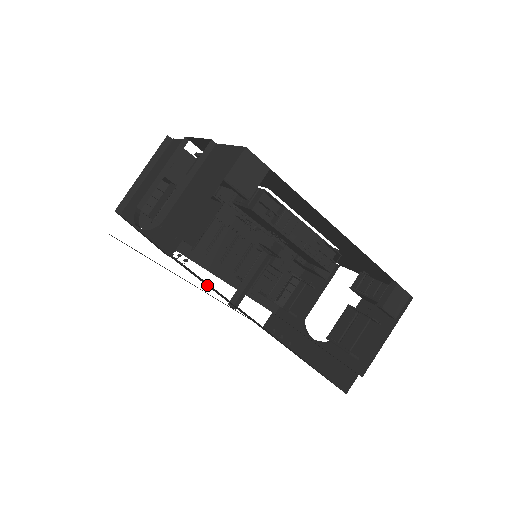
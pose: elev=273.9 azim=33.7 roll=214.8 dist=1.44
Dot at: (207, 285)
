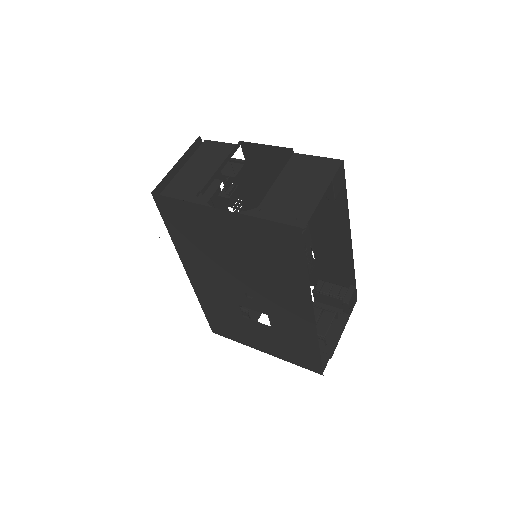
Dot at: (287, 265)
